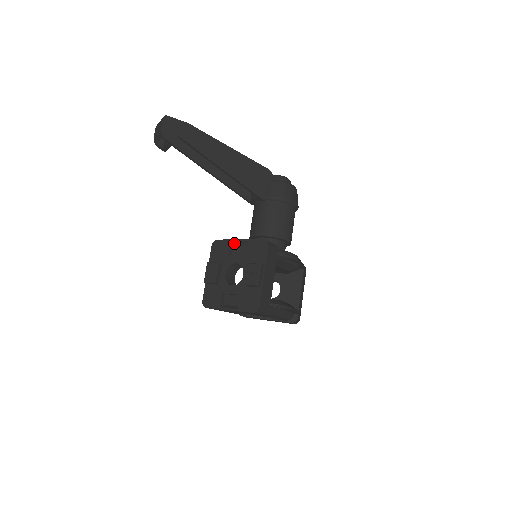
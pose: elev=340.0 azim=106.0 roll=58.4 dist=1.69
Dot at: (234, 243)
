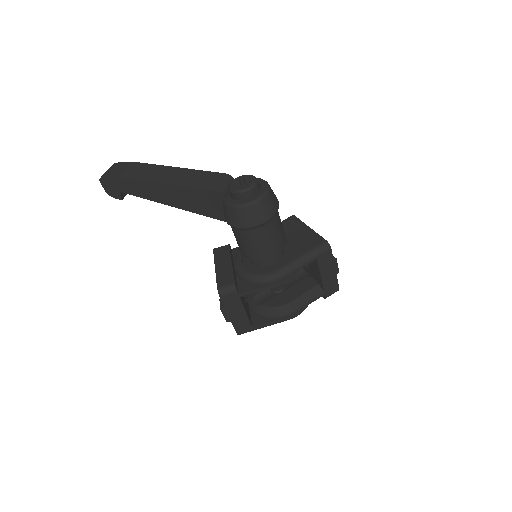
Dot at: occluded
